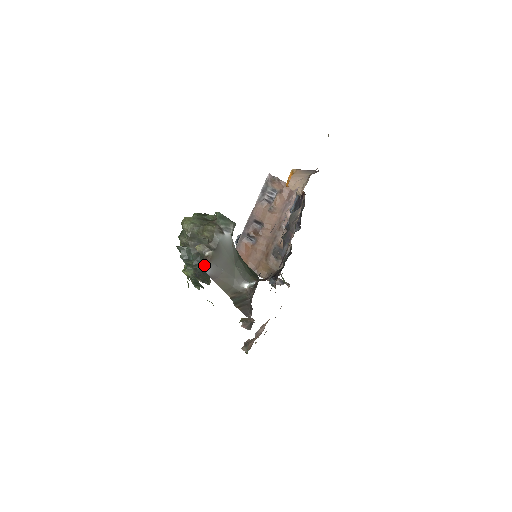
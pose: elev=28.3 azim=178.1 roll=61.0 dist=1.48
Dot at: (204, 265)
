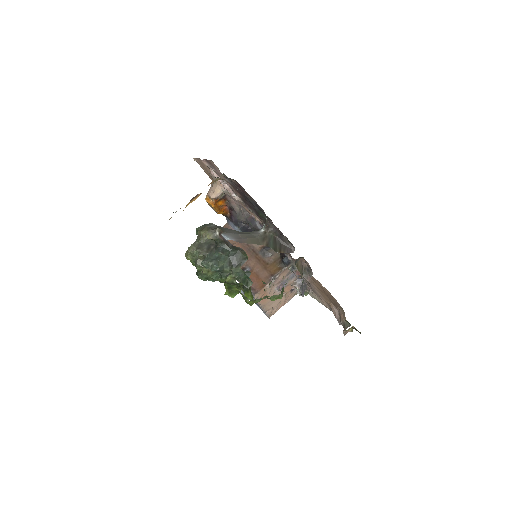
Dot at: (224, 236)
